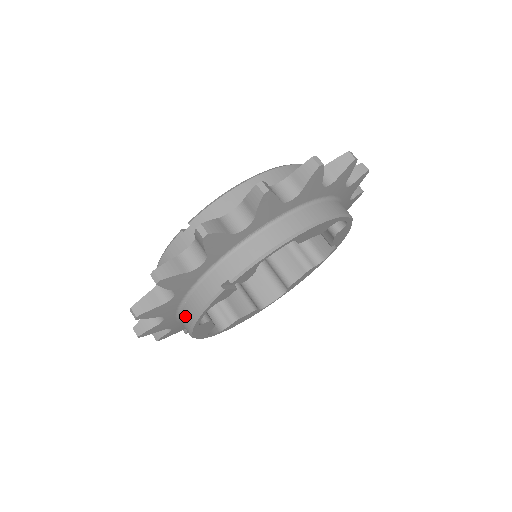
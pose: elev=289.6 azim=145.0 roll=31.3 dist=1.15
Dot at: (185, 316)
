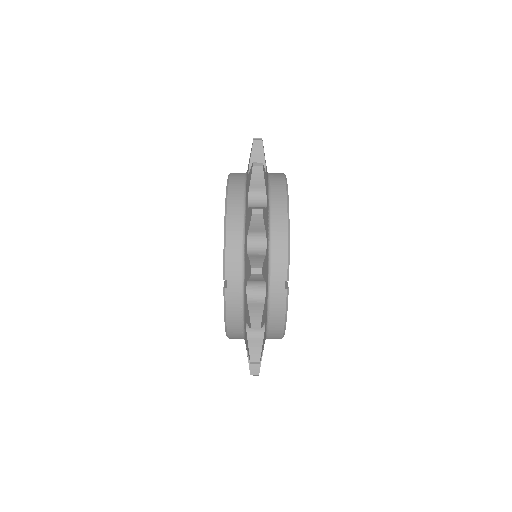
Dot at: (274, 330)
